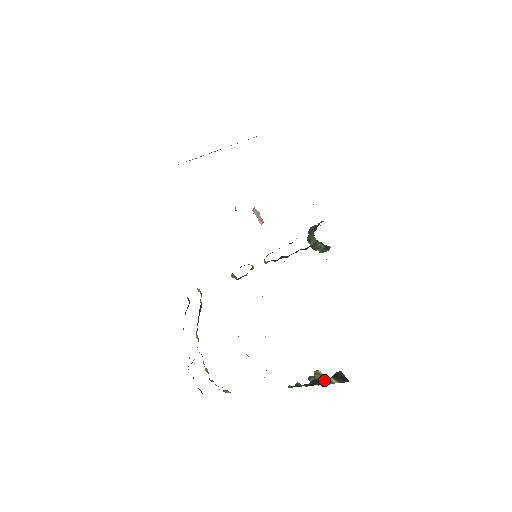
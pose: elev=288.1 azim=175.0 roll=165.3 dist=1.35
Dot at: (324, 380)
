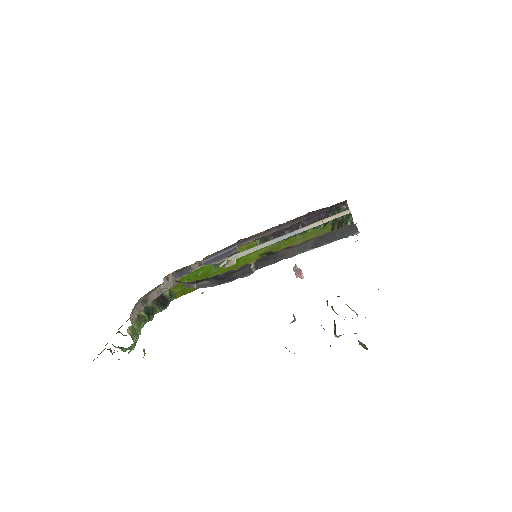
Dot at: occluded
